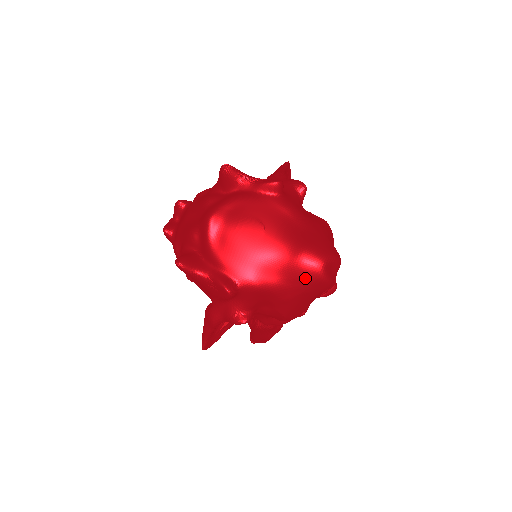
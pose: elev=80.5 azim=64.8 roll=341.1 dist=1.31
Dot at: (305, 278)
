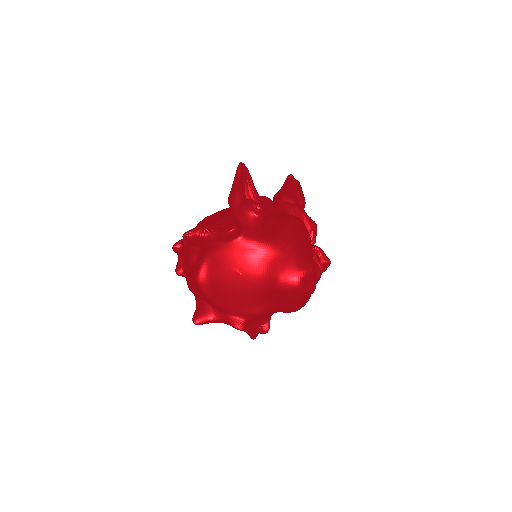
Dot at: (290, 298)
